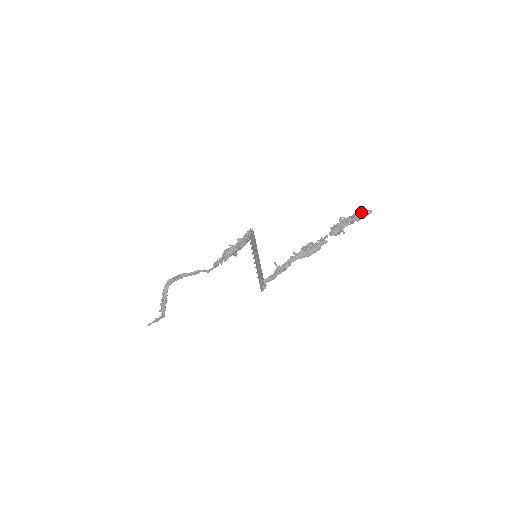
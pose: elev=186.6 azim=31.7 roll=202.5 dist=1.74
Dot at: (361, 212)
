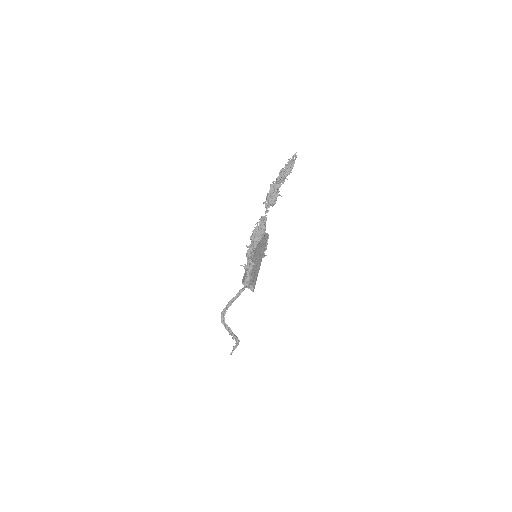
Dot at: (285, 165)
